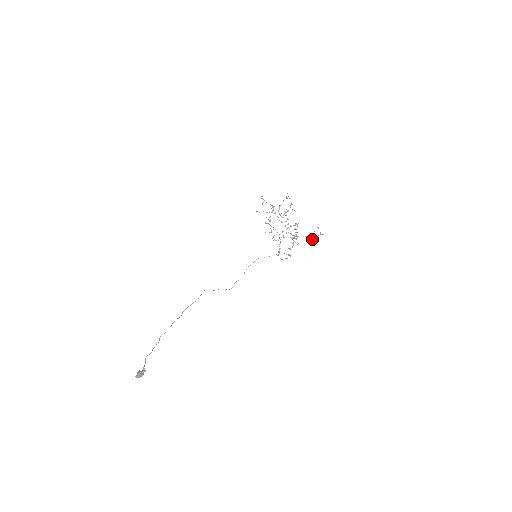
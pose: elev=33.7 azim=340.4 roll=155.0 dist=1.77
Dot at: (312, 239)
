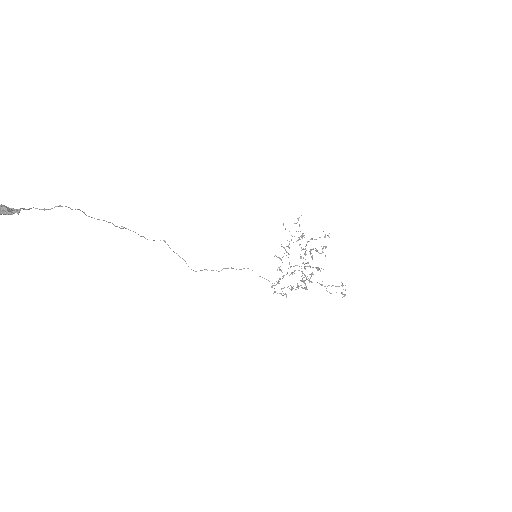
Dot at: occluded
